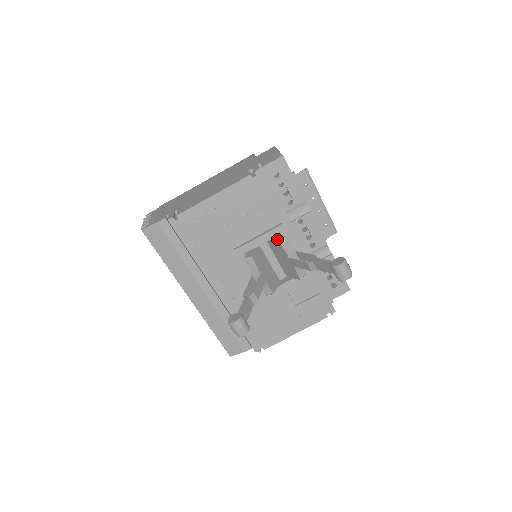
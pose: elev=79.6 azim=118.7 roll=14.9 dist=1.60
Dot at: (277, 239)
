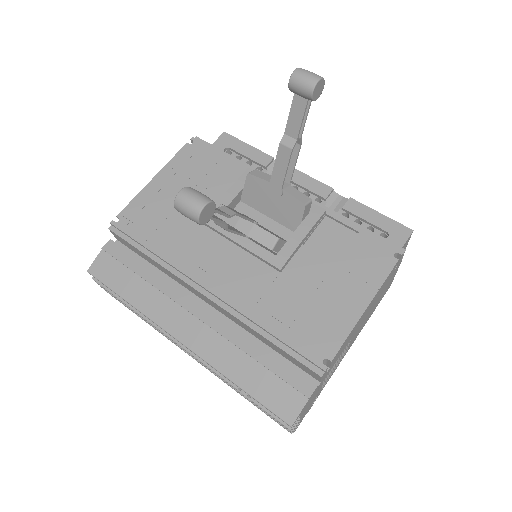
Dot at: (247, 178)
